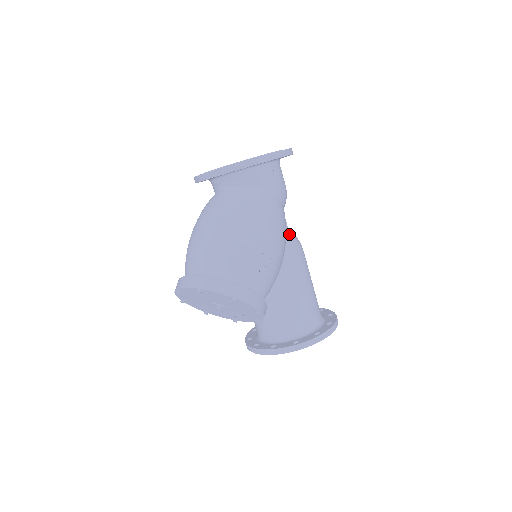
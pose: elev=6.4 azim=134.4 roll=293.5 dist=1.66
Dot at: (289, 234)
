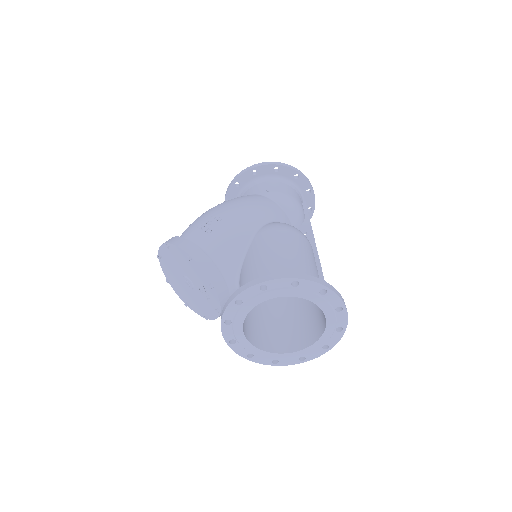
Dot at: occluded
